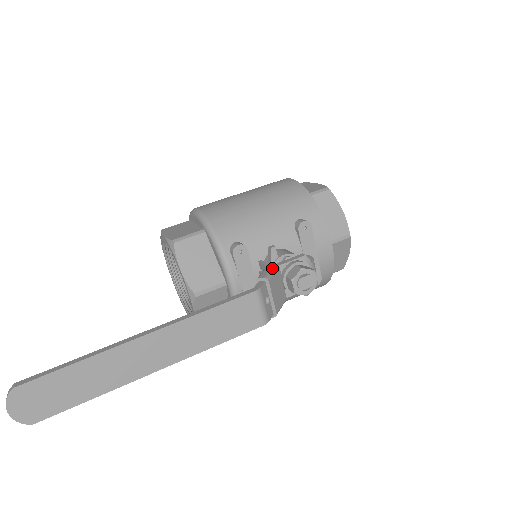
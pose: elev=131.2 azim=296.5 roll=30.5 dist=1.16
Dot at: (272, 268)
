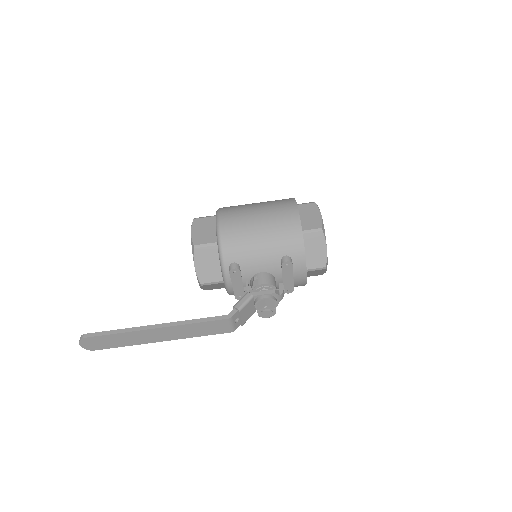
Dot at: (247, 300)
